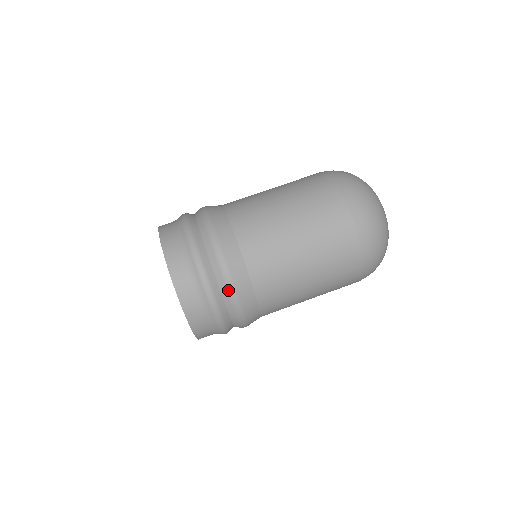
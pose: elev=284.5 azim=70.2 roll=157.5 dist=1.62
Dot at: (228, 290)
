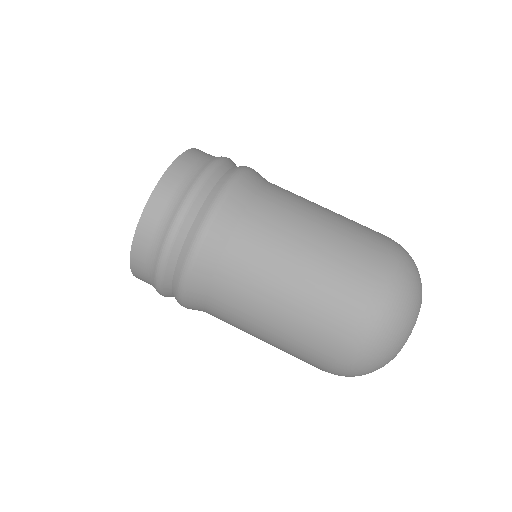
Dot at: (216, 198)
